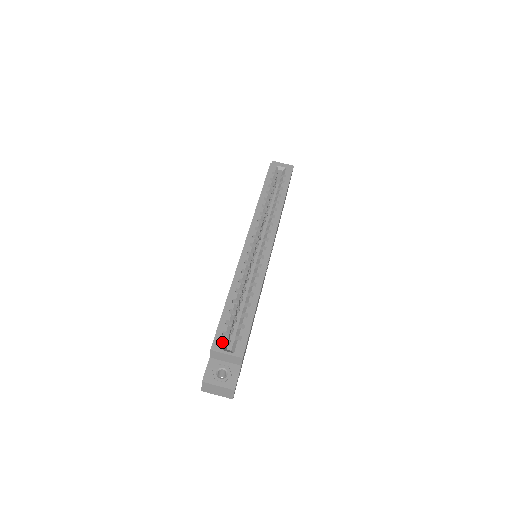
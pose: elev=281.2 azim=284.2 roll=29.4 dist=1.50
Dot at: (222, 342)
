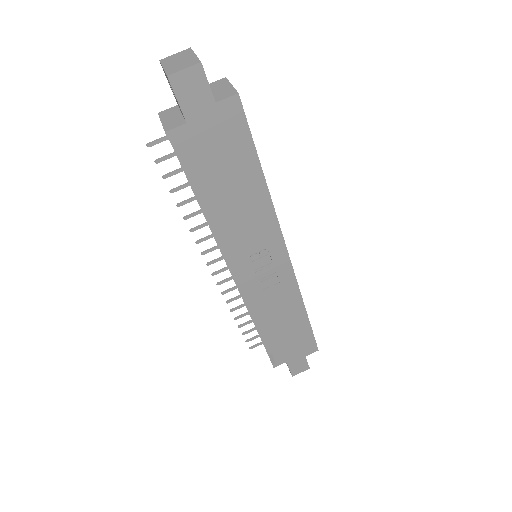
Dot at: occluded
